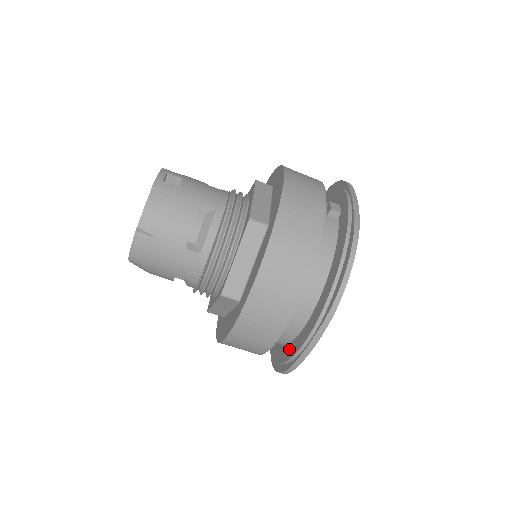
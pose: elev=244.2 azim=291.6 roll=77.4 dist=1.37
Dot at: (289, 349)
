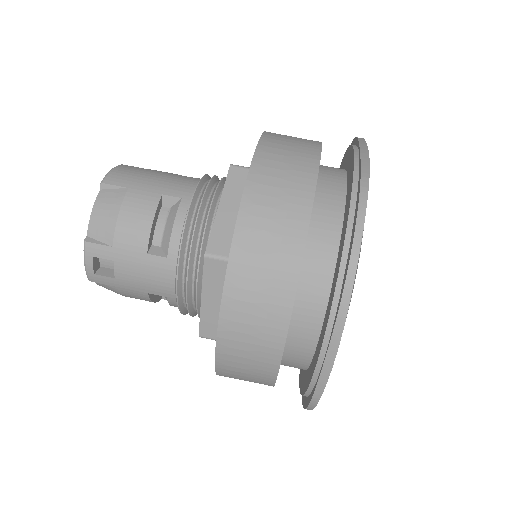
Dot at: (347, 198)
